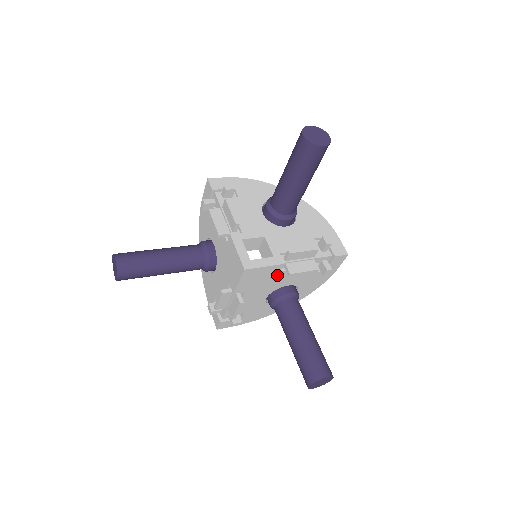
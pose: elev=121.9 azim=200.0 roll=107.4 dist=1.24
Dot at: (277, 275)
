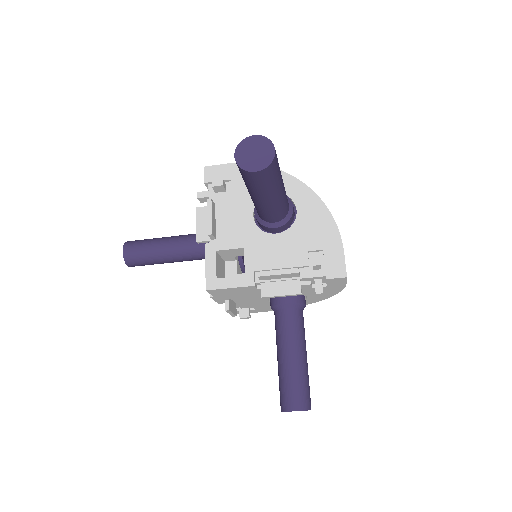
Dot at: (258, 291)
